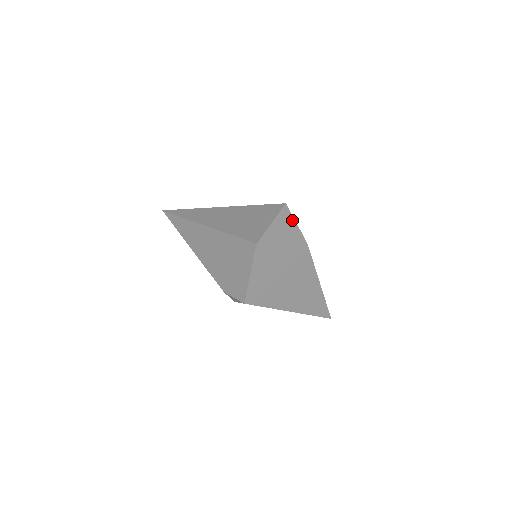
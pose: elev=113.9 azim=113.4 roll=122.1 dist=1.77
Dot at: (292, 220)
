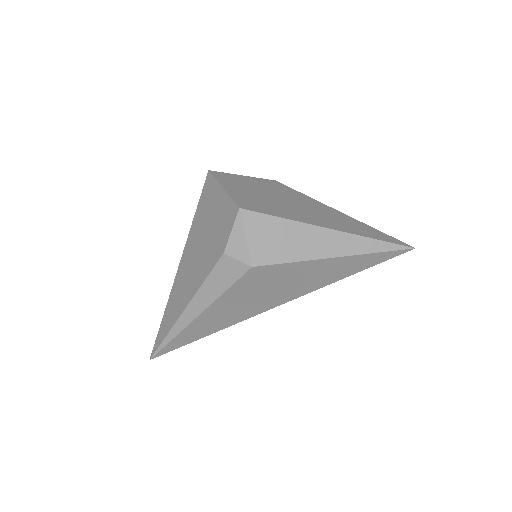
Dot at: occluded
